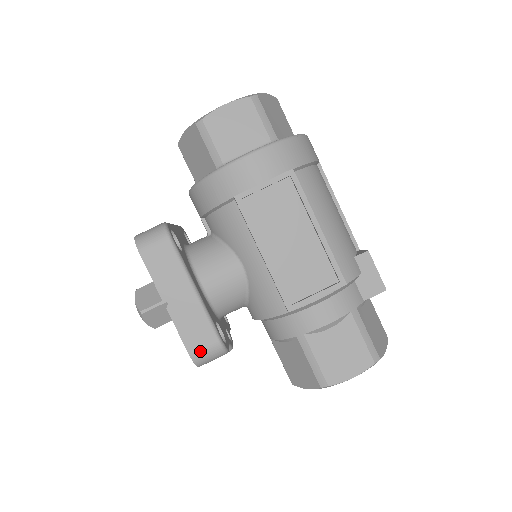
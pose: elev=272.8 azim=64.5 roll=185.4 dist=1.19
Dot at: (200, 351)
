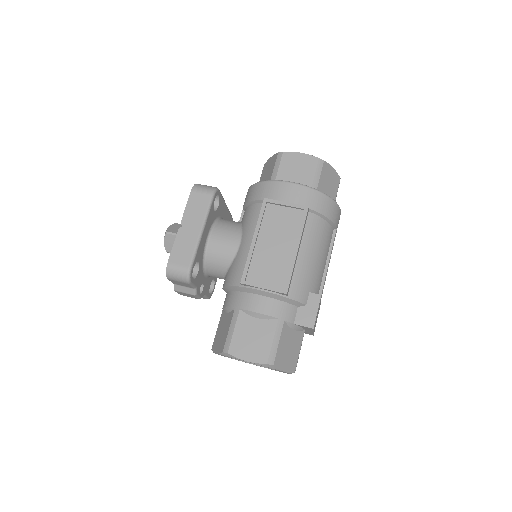
Dot at: (175, 265)
